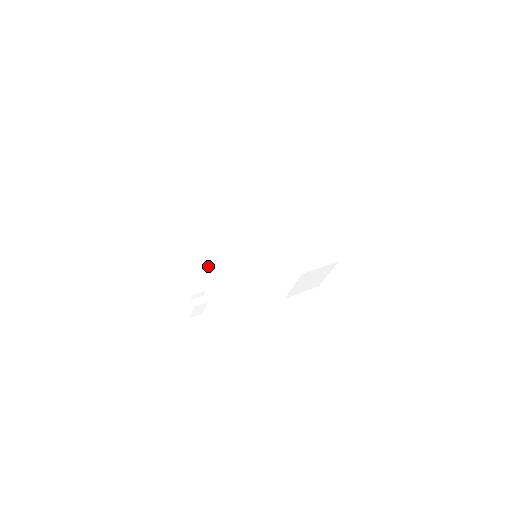
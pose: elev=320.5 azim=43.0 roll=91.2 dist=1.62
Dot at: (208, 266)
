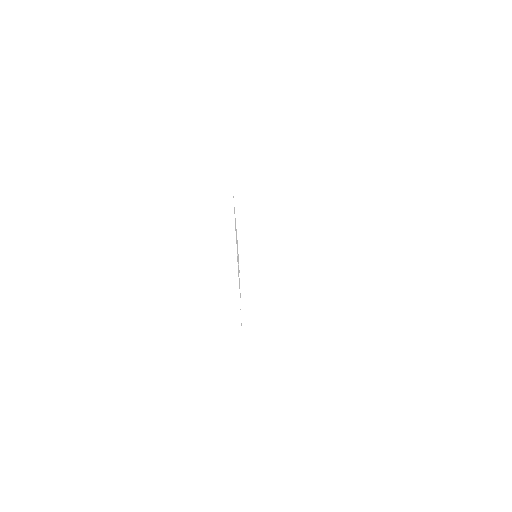
Dot at: occluded
